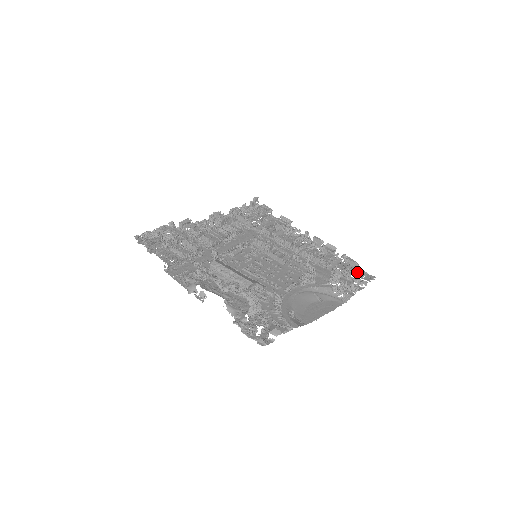
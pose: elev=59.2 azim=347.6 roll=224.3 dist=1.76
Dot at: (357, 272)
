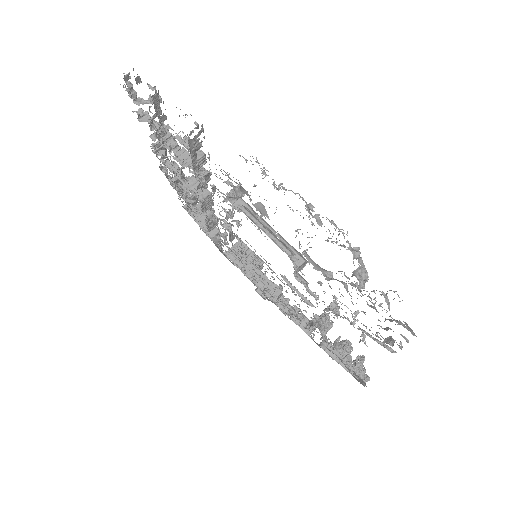
Dot at: occluded
